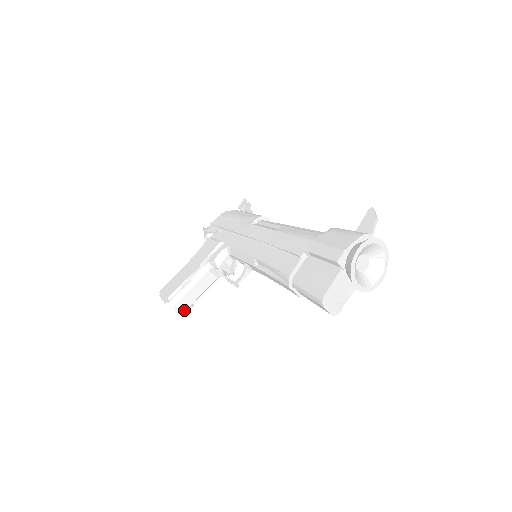
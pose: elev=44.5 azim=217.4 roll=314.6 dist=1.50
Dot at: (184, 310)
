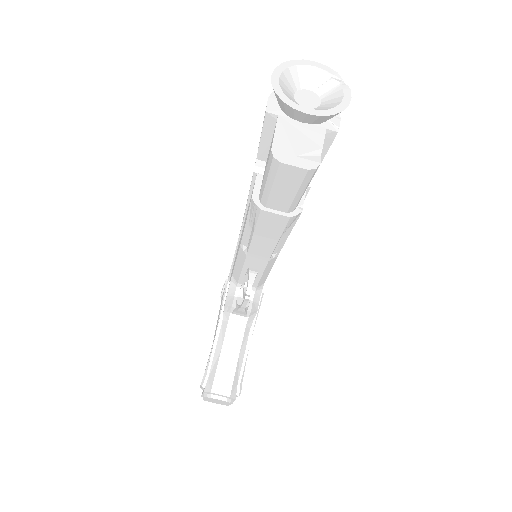
Dot at: (228, 390)
